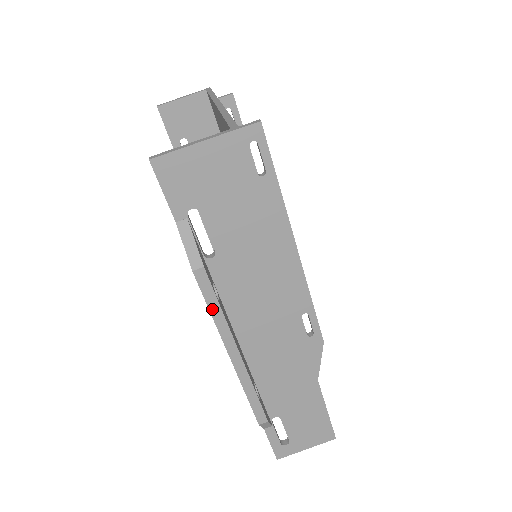
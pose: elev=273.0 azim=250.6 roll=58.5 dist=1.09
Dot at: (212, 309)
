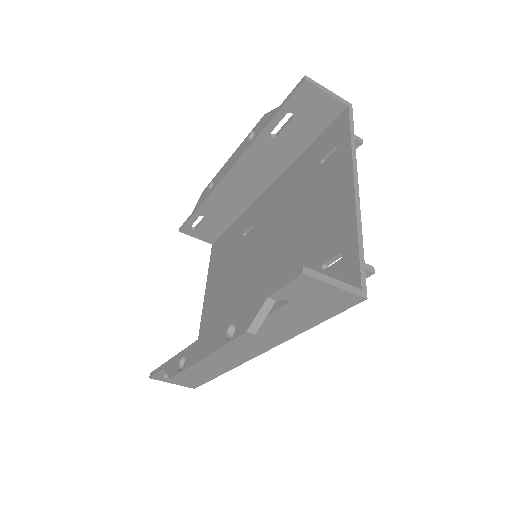
Dot at: (228, 345)
